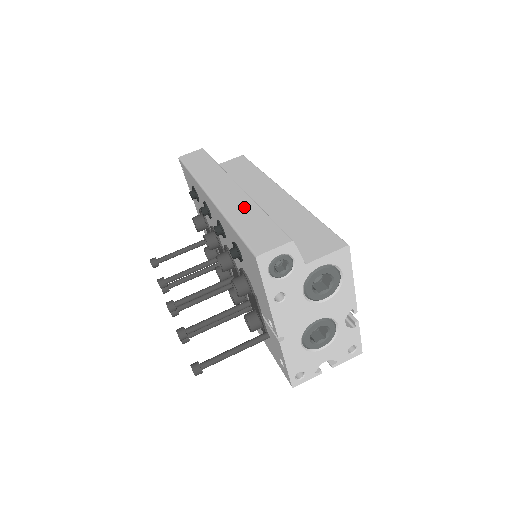
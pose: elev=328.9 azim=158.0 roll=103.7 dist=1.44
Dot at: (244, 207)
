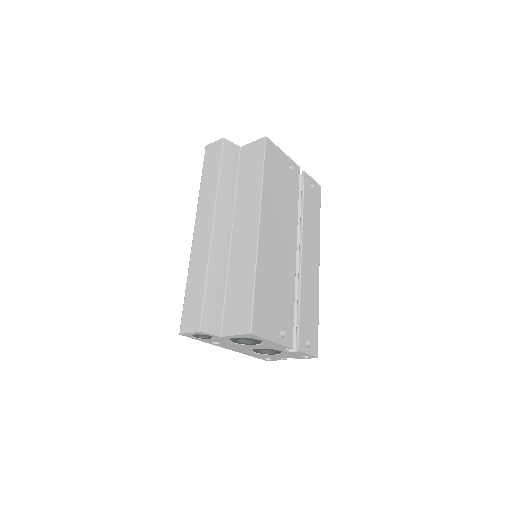
Dot at: (200, 266)
